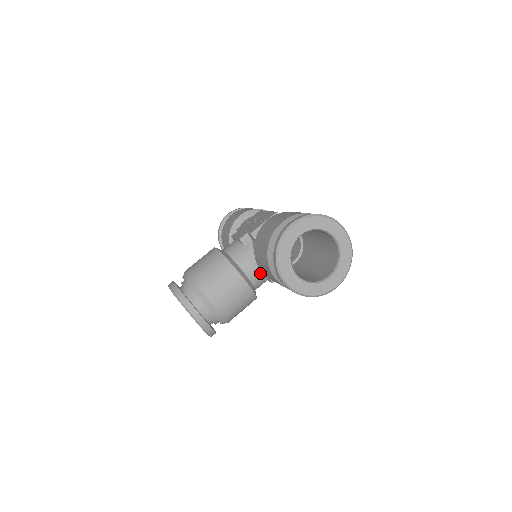
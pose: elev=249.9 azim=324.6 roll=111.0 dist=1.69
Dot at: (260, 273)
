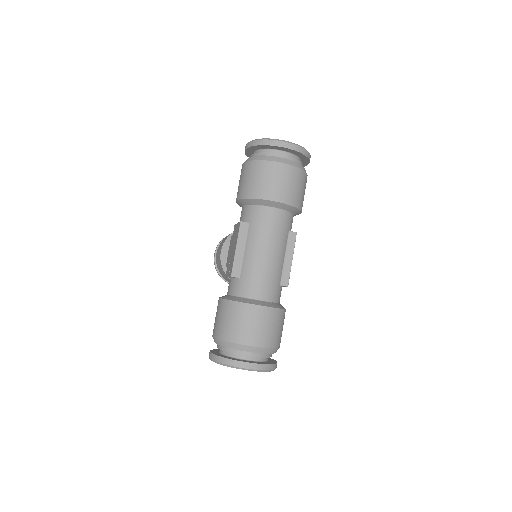
Dot at: occluded
